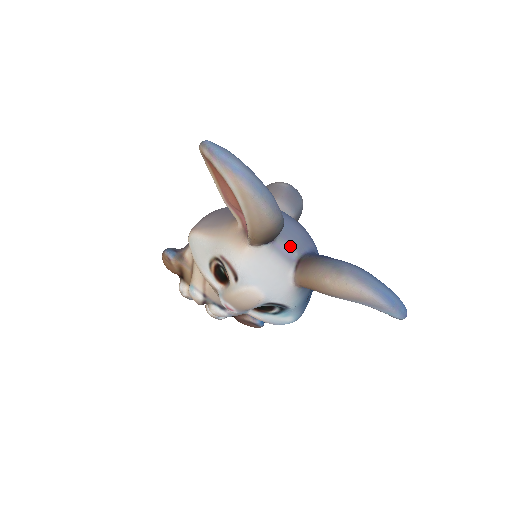
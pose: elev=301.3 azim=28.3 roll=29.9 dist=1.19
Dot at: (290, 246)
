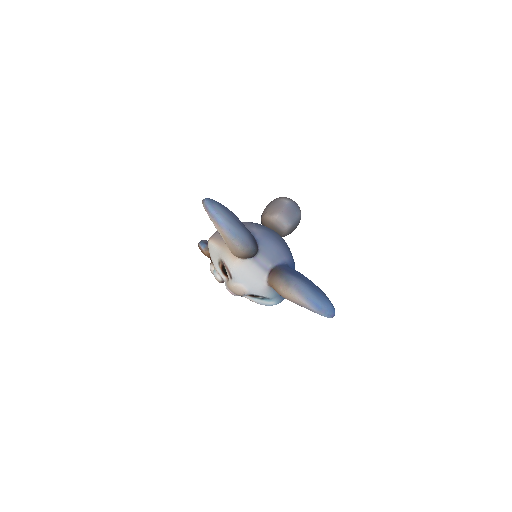
Dot at: (267, 260)
